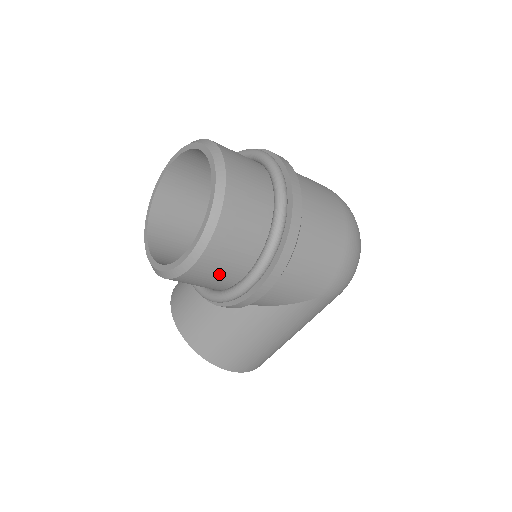
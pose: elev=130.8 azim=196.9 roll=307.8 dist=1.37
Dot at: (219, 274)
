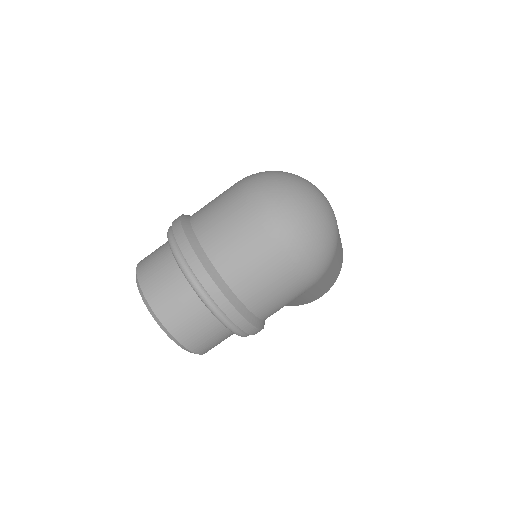
Dot at: occluded
